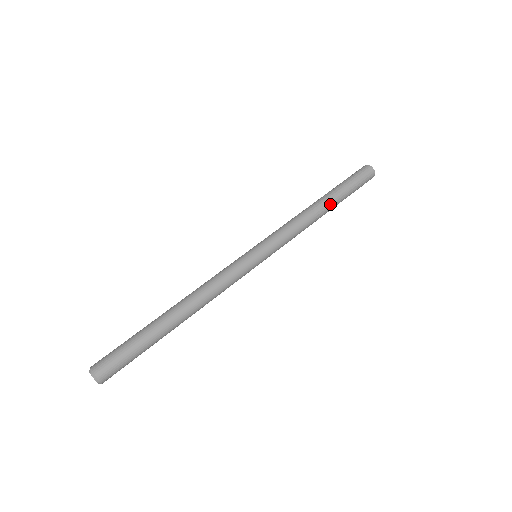
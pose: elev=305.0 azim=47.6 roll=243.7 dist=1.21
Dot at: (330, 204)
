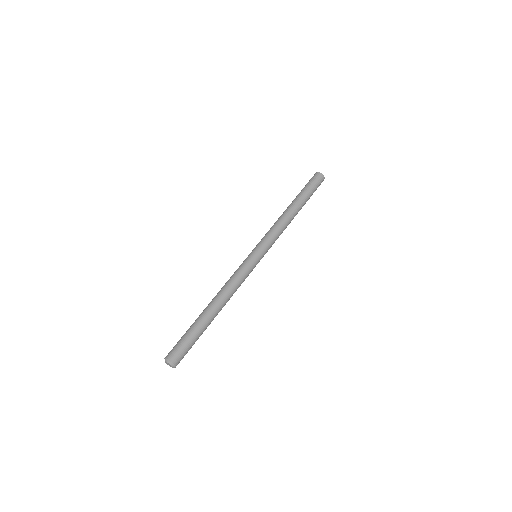
Dot at: (299, 208)
